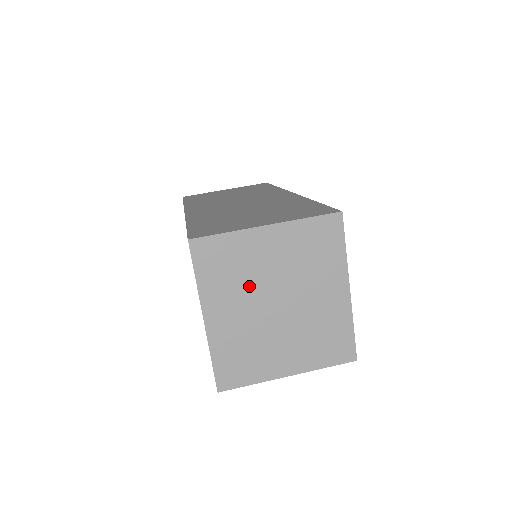
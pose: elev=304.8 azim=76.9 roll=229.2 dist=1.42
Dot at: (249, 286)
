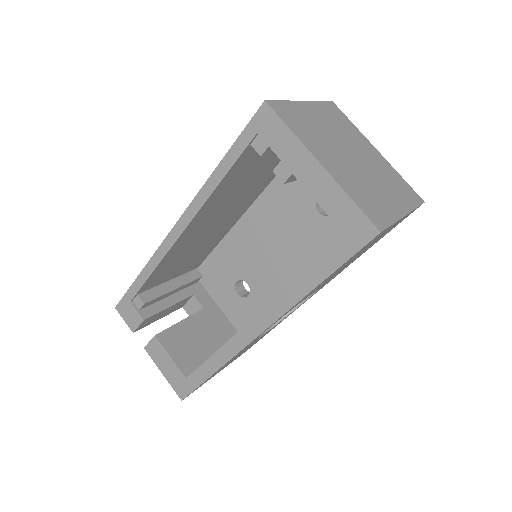
Dot at: (326, 141)
